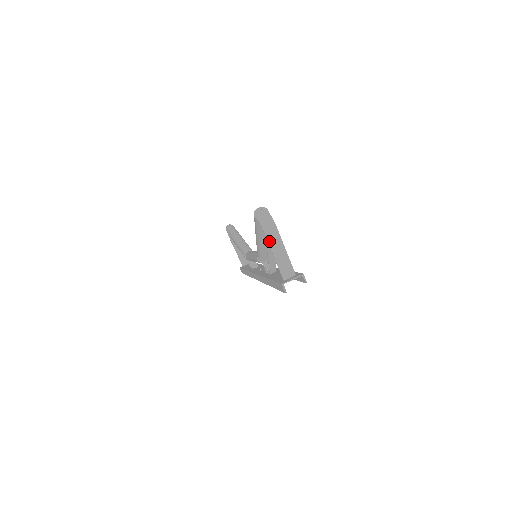
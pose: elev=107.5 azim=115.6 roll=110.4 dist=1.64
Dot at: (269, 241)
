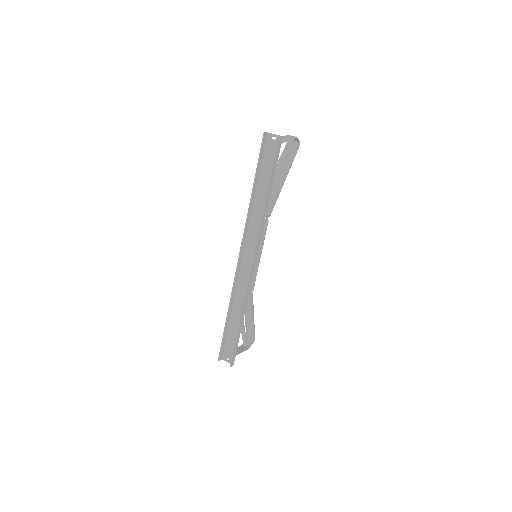
Dot at: (285, 137)
